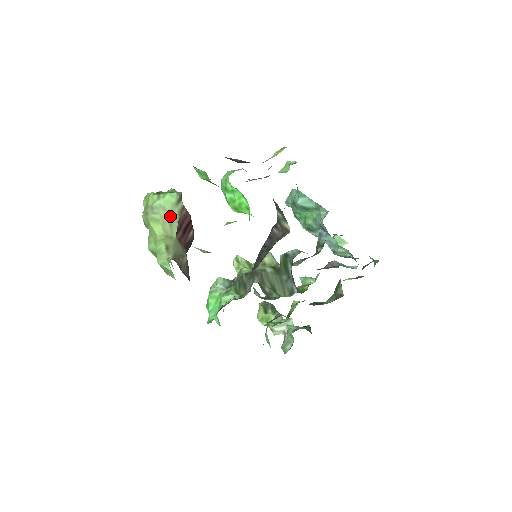
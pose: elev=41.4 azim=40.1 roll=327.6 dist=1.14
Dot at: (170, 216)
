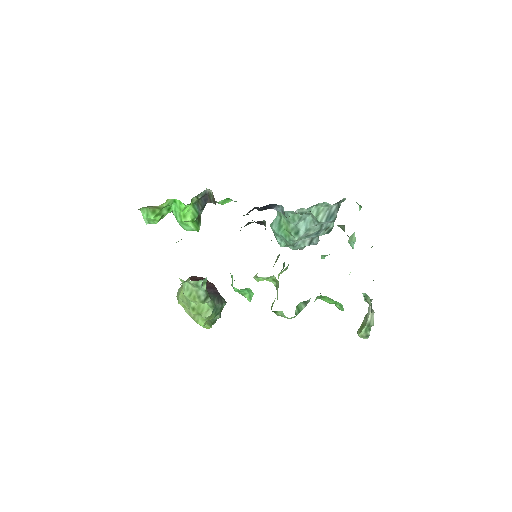
Dot at: occluded
